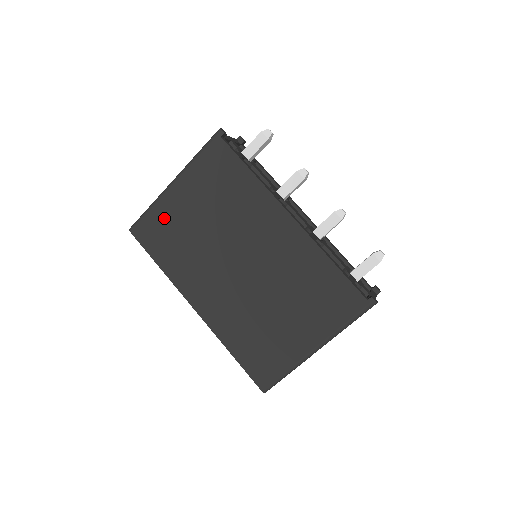
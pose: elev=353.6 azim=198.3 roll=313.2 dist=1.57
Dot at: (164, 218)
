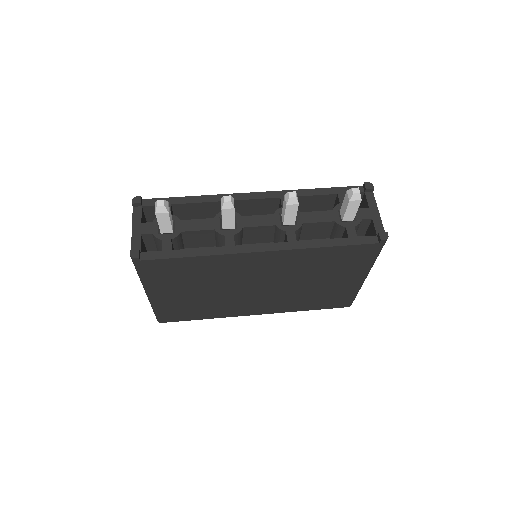
Dot at: (172, 307)
